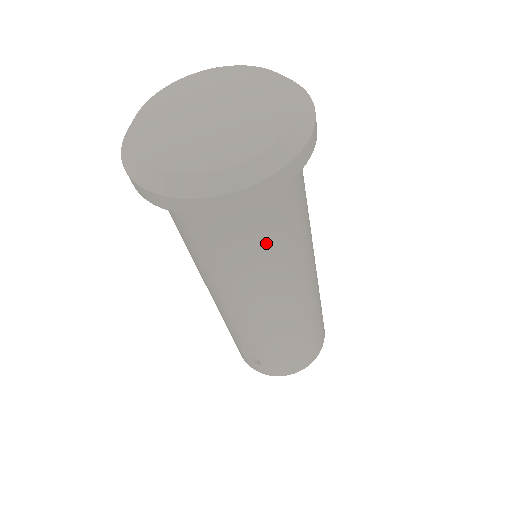
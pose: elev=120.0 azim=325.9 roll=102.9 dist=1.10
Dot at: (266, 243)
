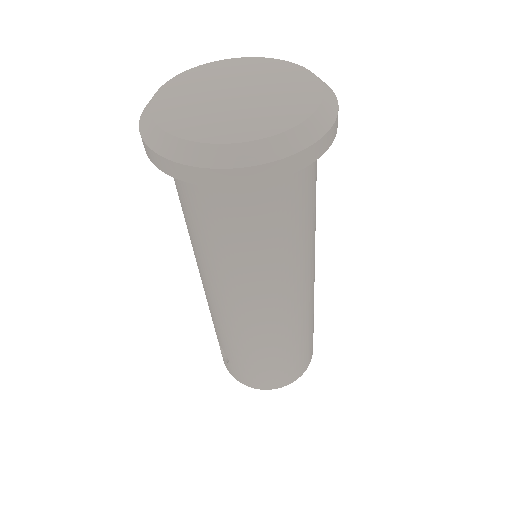
Dot at: (242, 238)
